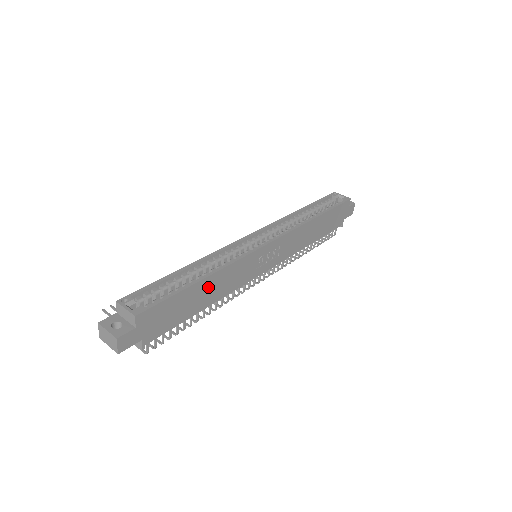
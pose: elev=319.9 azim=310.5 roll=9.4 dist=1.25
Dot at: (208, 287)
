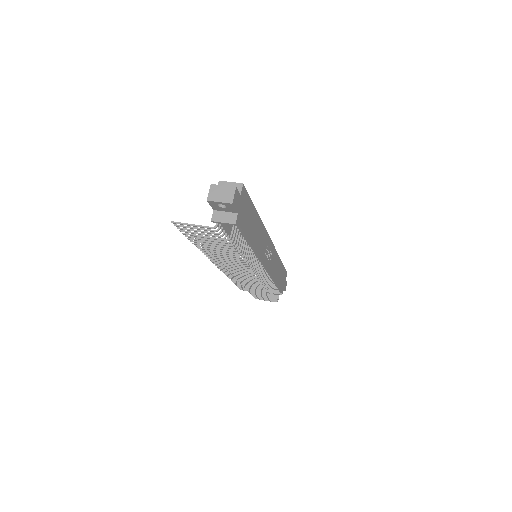
Dot at: (256, 226)
